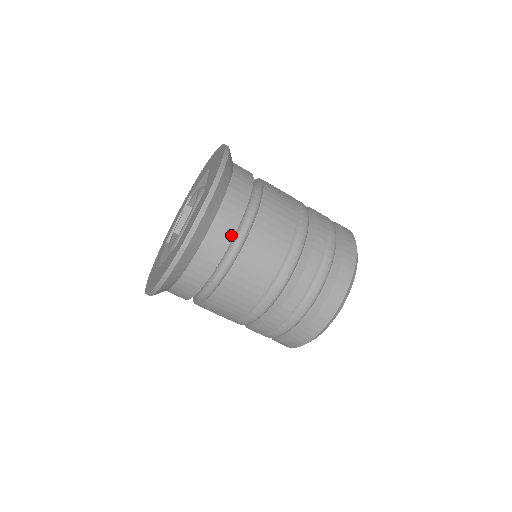
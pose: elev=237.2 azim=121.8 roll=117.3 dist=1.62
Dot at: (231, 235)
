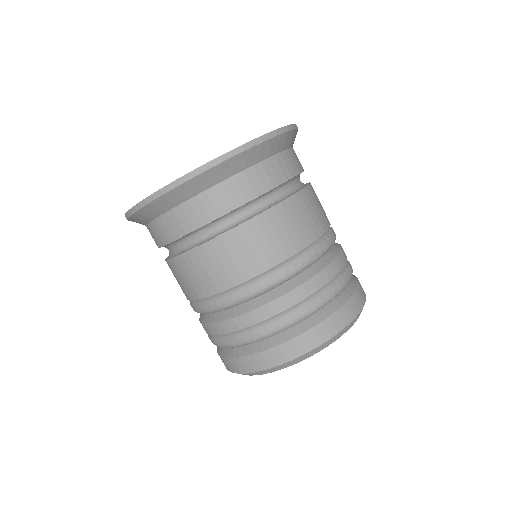
Dot at: (254, 195)
